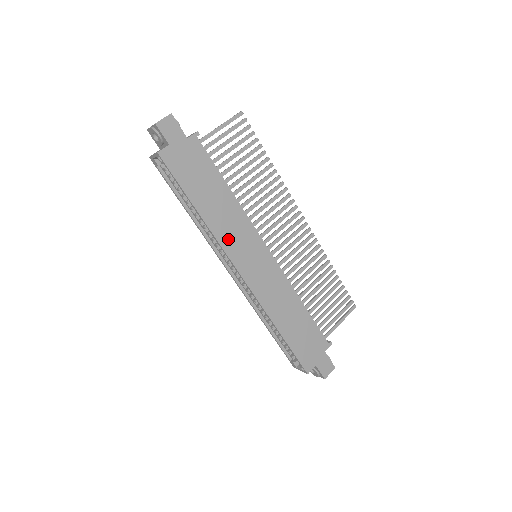
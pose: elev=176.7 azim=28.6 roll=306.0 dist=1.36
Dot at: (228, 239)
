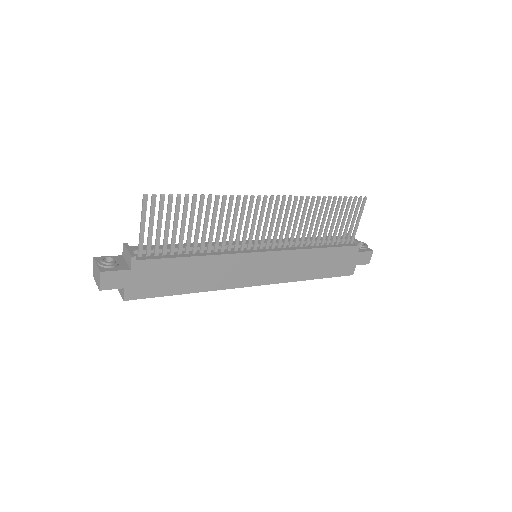
Dot at: (227, 281)
